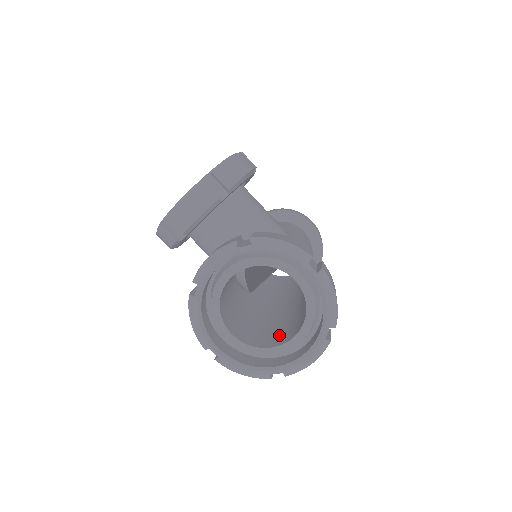
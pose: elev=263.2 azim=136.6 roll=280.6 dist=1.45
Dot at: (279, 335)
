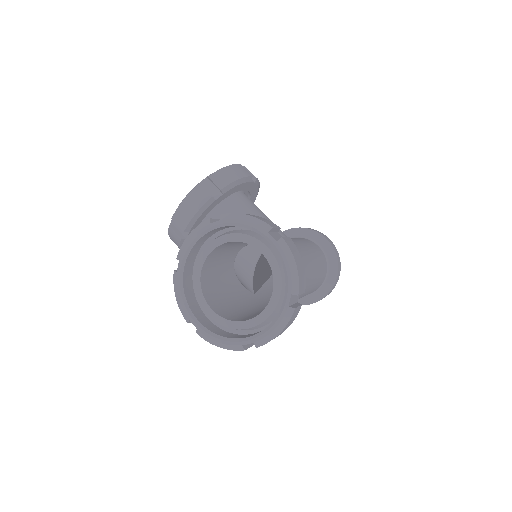
Dot at: occluded
